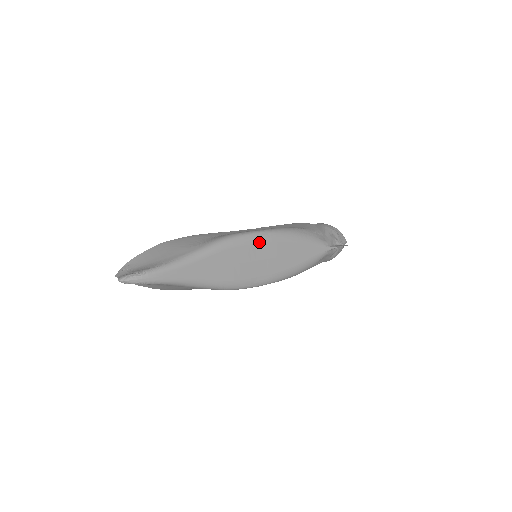
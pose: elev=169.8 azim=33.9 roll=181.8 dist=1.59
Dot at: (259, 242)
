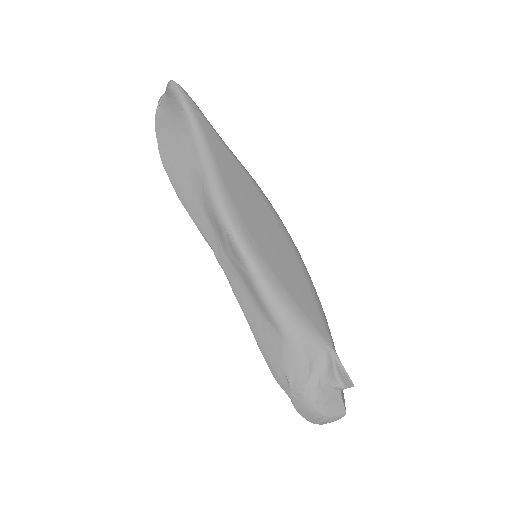
Dot at: (281, 228)
